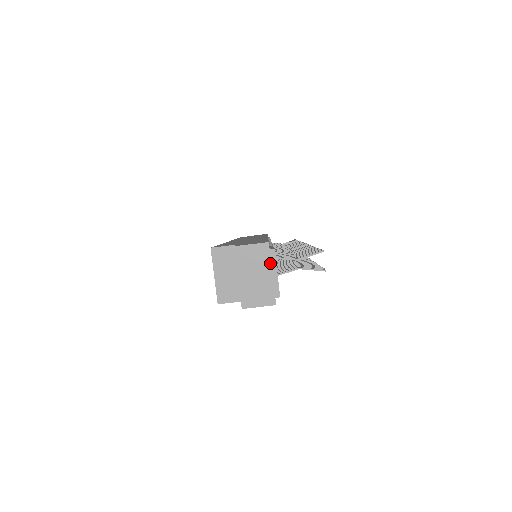
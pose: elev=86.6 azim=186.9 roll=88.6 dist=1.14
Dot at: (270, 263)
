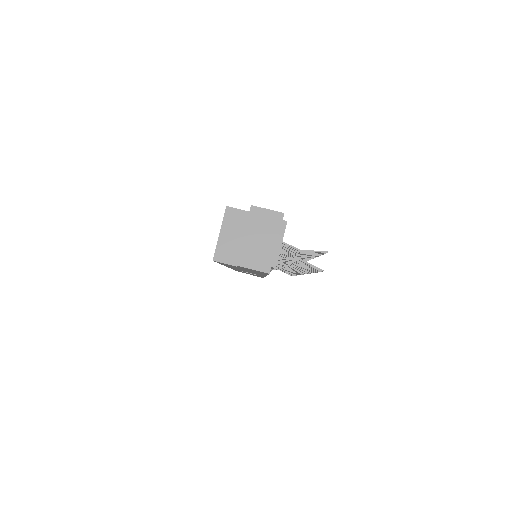
Dot at: (278, 233)
